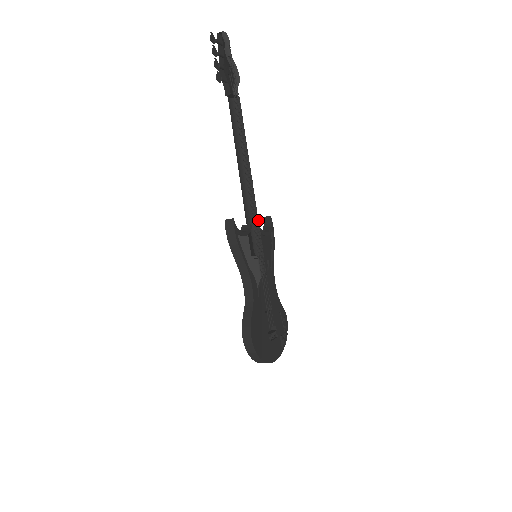
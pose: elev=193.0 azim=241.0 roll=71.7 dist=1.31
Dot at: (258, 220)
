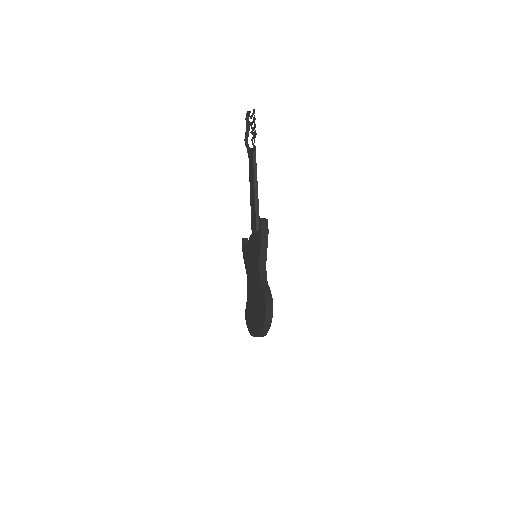
Dot at: occluded
